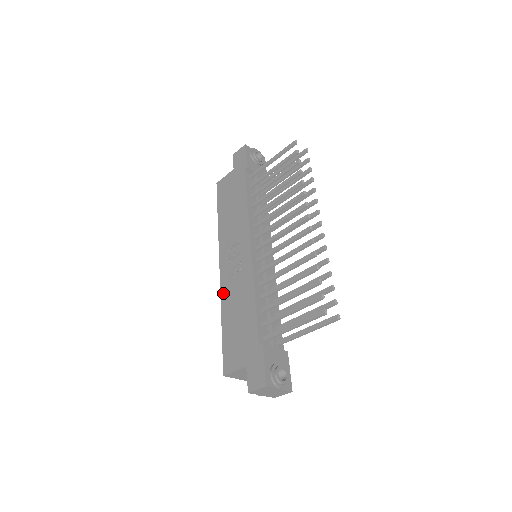
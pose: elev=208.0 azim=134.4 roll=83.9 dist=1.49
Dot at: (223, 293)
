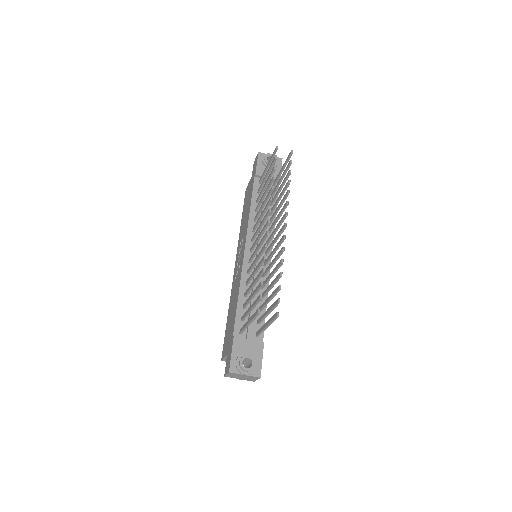
Dot at: (232, 290)
